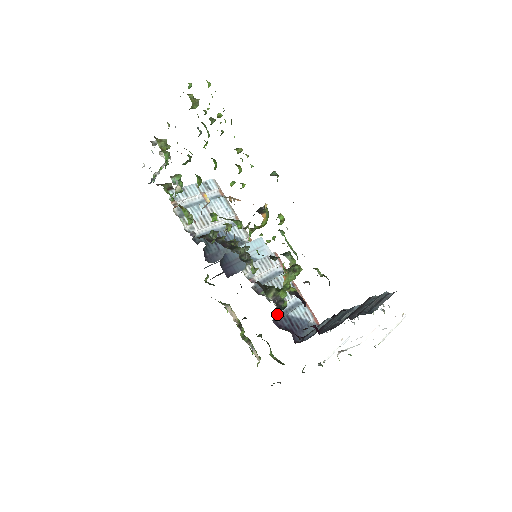
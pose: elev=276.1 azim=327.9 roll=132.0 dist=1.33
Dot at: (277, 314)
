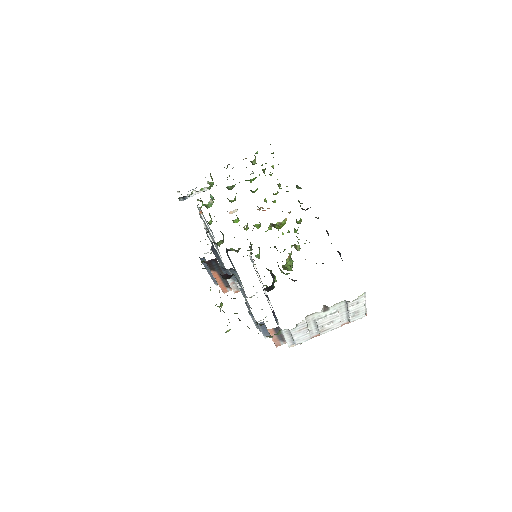
Dot at: occluded
